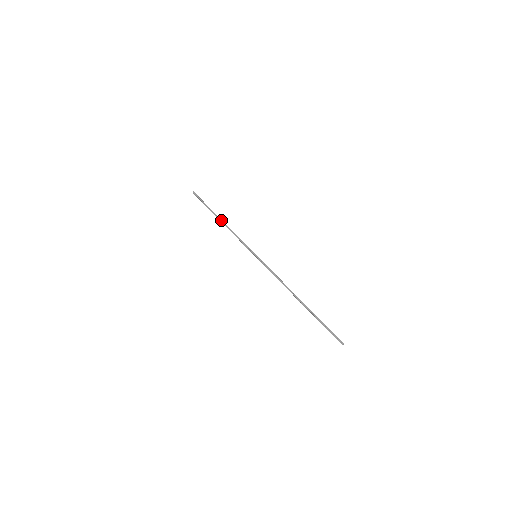
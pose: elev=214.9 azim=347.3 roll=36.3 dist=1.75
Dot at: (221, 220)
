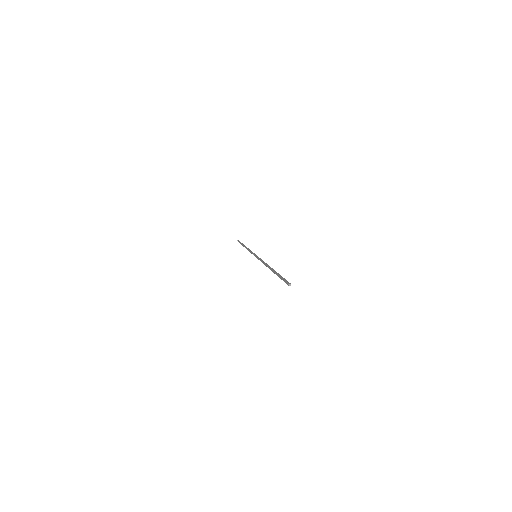
Dot at: (245, 247)
